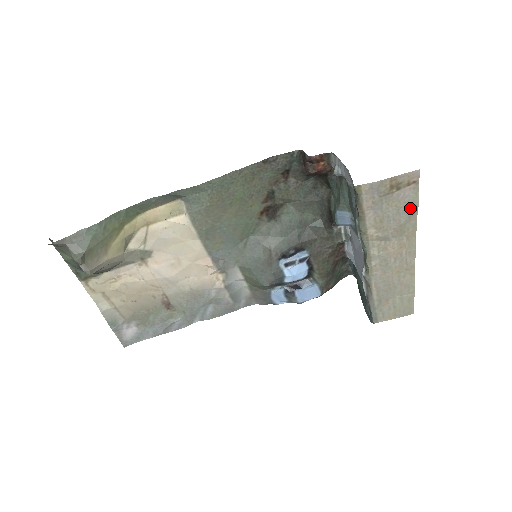
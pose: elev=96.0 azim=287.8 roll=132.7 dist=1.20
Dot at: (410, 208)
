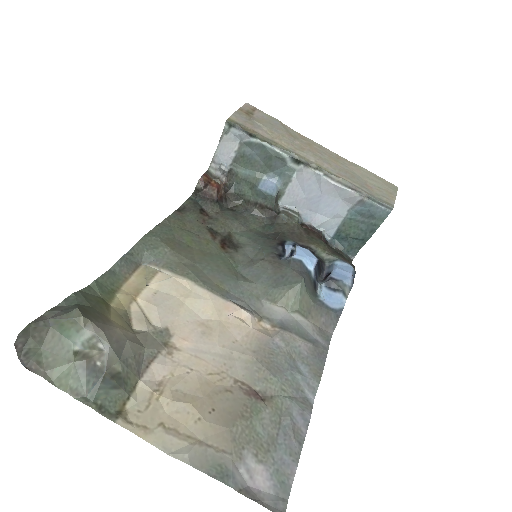
Dot at: (275, 121)
